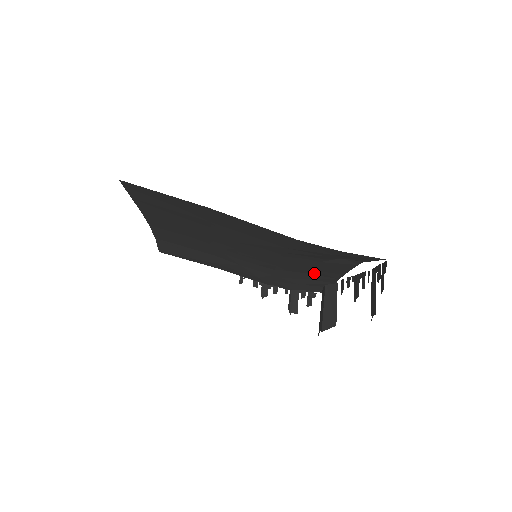
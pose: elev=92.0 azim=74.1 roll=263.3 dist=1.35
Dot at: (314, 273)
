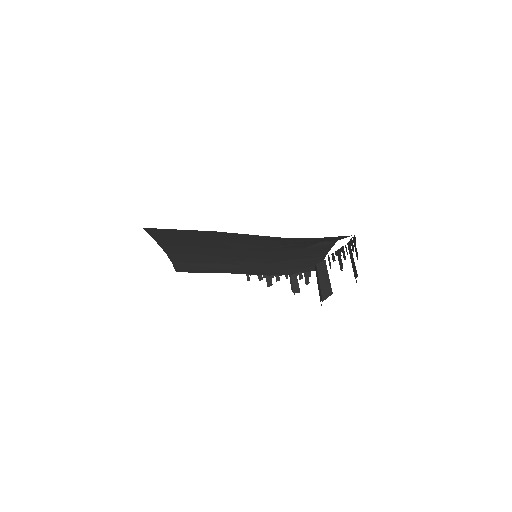
Dot at: (304, 257)
